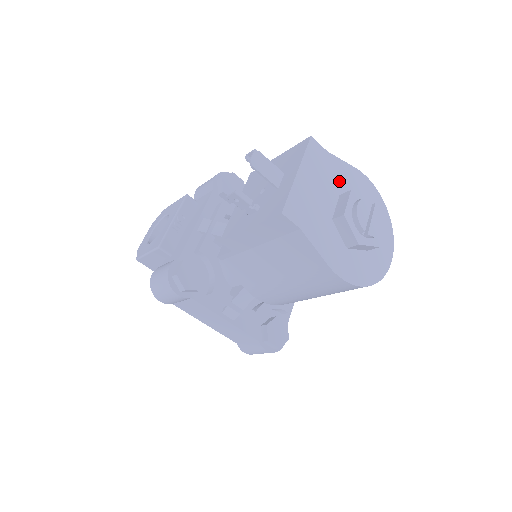
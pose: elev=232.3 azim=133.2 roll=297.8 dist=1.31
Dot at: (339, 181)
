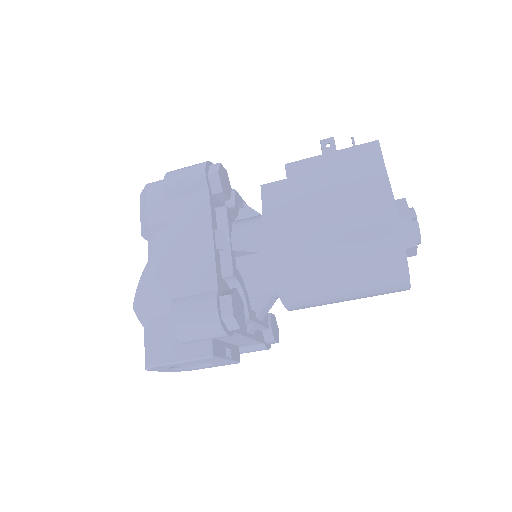
Dot at: occluded
